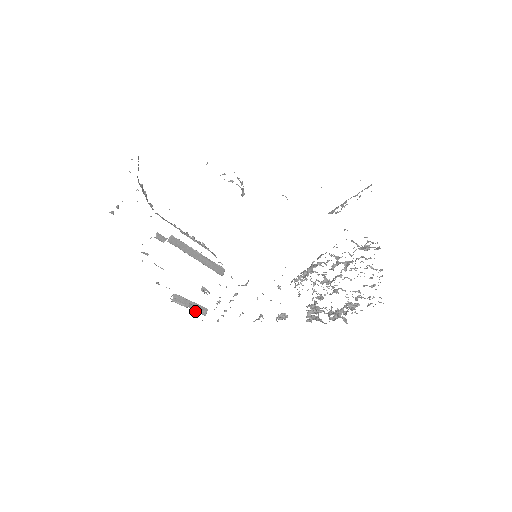
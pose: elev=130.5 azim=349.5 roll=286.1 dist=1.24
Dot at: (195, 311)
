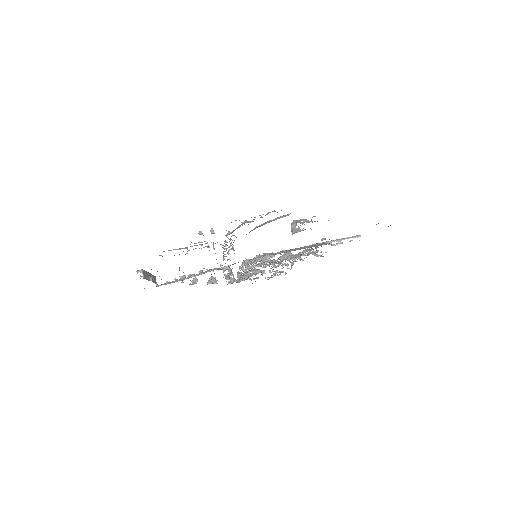
Dot at: (153, 282)
